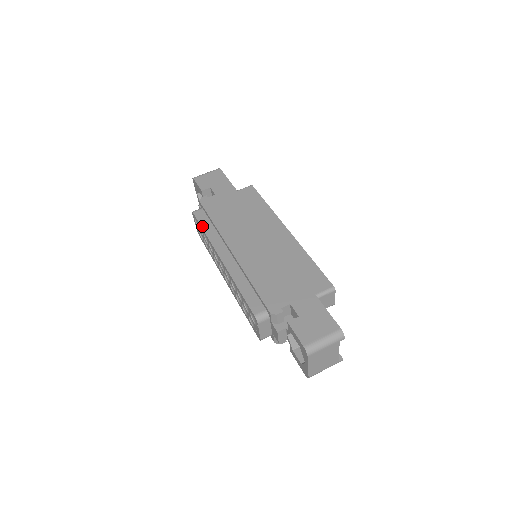
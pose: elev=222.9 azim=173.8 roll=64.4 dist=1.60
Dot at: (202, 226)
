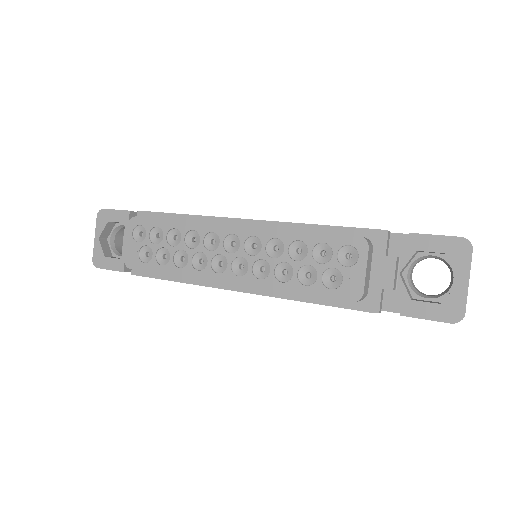
Dot at: (167, 219)
